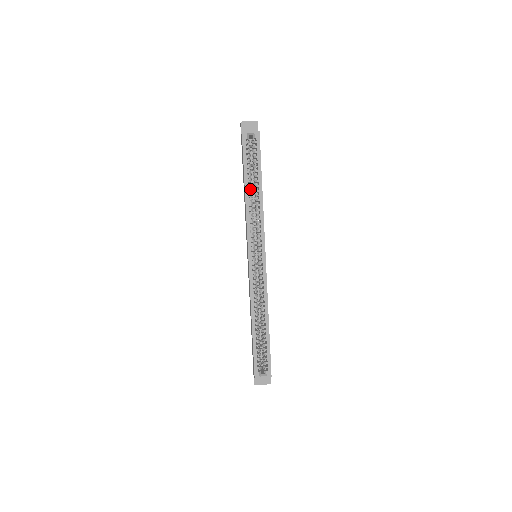
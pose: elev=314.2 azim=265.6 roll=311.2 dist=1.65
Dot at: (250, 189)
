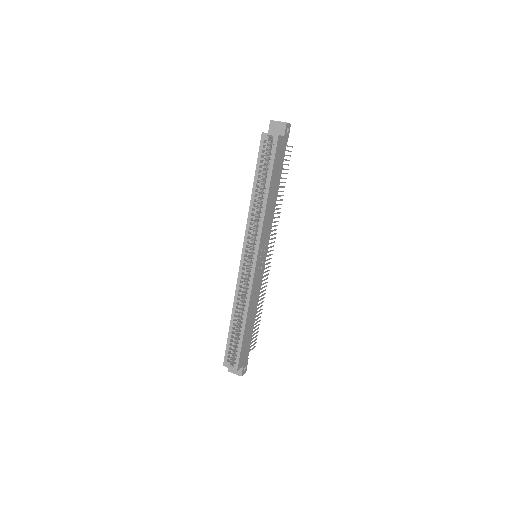
Dot at: (259, 191)
